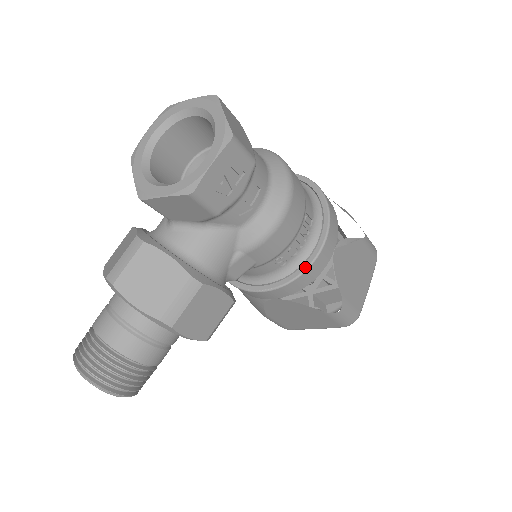
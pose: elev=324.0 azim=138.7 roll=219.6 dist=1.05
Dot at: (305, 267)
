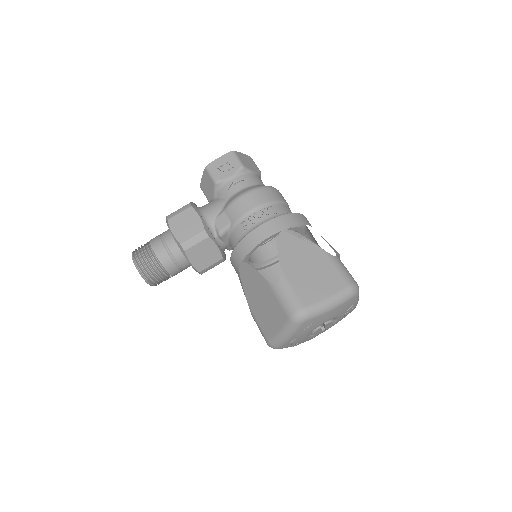
Dot at: (254, 229)
